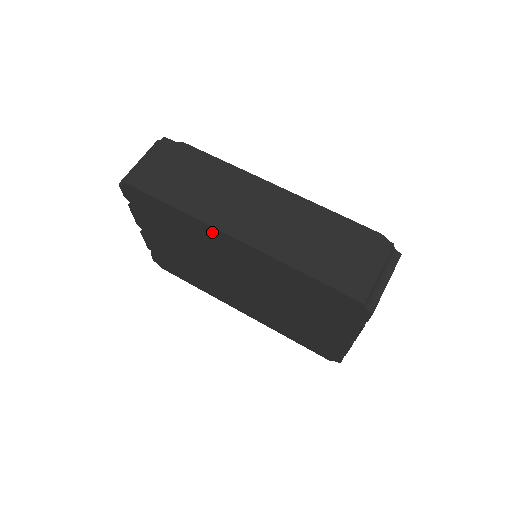
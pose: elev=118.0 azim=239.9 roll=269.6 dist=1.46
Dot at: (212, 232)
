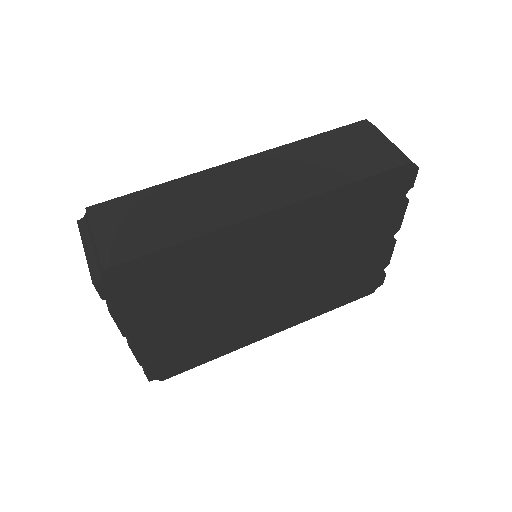
Dot at: (239, 232)
